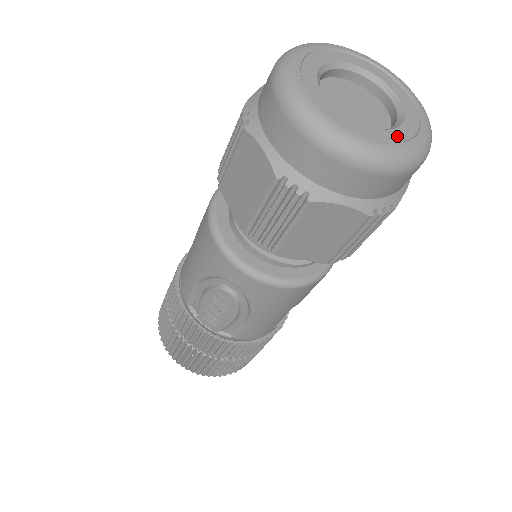
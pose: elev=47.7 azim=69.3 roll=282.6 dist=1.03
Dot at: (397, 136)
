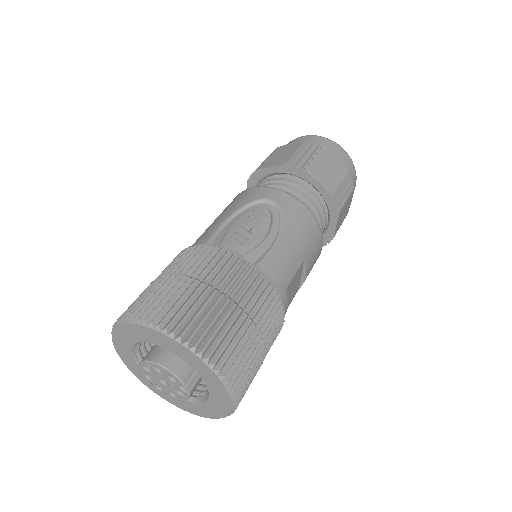
Dot at: occluded
